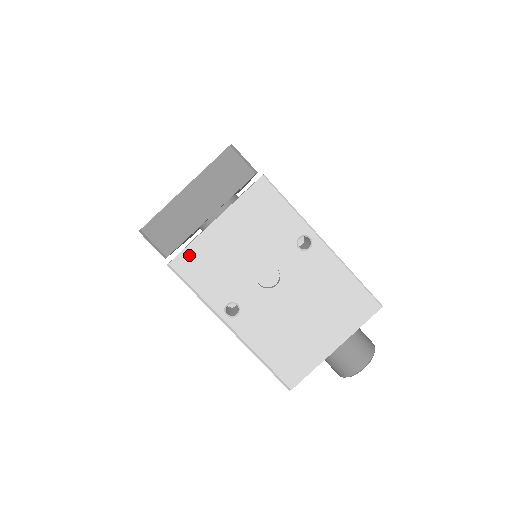
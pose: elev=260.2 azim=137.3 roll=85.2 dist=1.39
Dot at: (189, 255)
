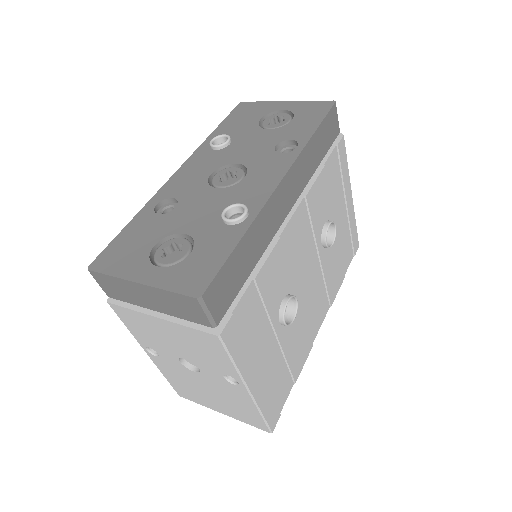
Dot at: (127, 312)
